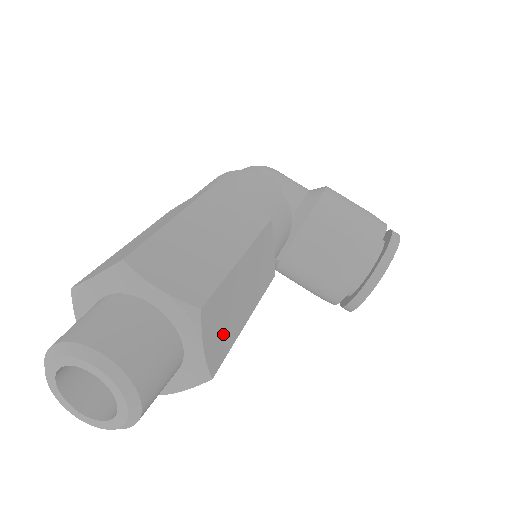
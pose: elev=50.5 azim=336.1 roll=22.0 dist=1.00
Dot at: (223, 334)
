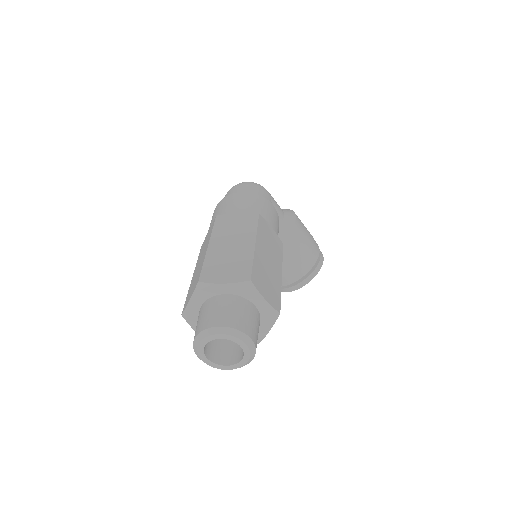
Dot at: occluded
